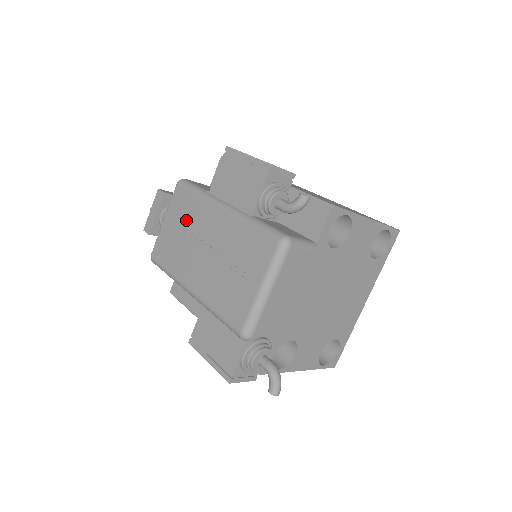
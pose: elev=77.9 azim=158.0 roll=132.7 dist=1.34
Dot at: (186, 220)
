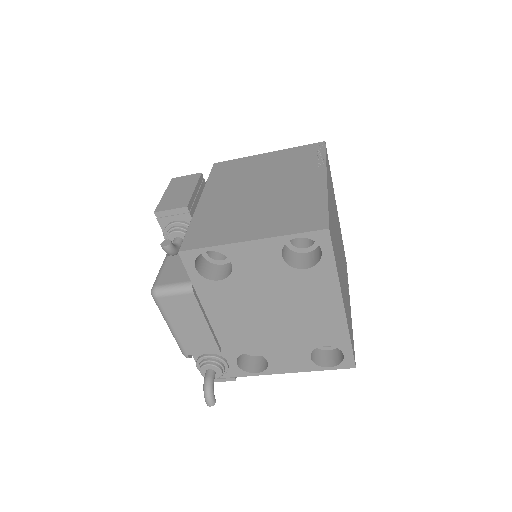
Dot at: occluded
